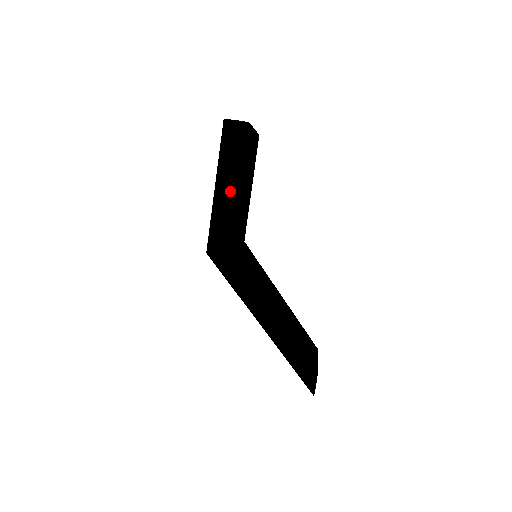
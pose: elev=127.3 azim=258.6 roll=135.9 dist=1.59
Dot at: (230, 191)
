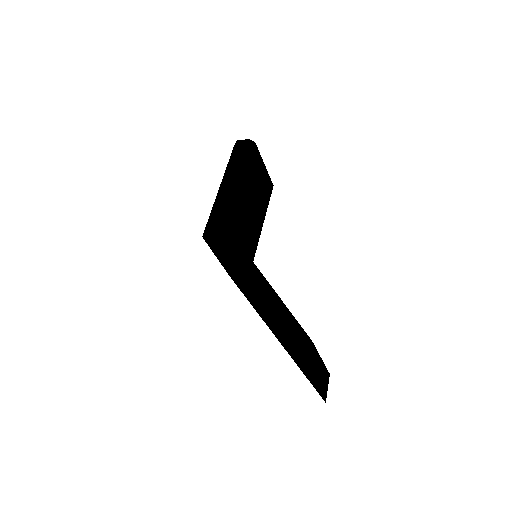
Dot at: (232, 184)
